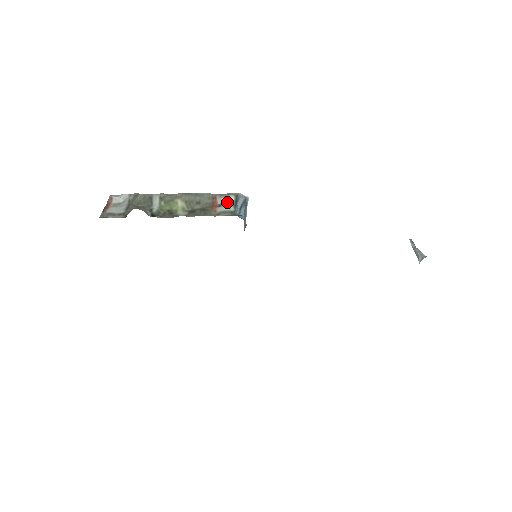
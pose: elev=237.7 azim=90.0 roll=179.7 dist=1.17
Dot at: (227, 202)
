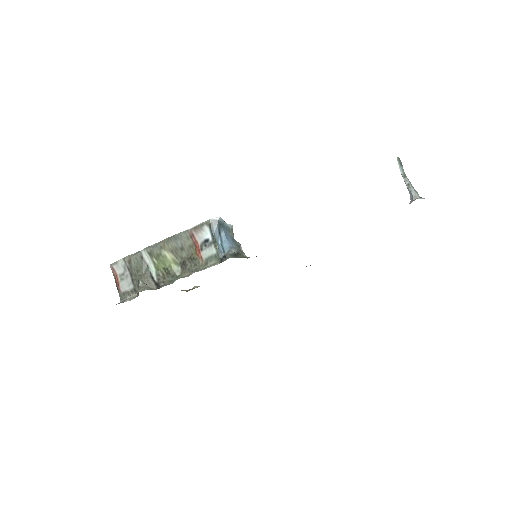
Dot at: (205, 239)
